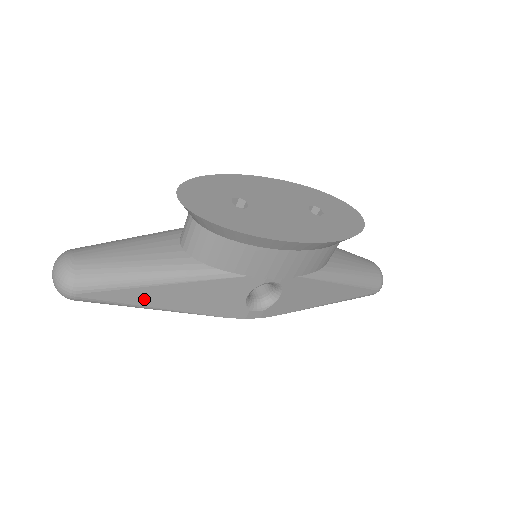
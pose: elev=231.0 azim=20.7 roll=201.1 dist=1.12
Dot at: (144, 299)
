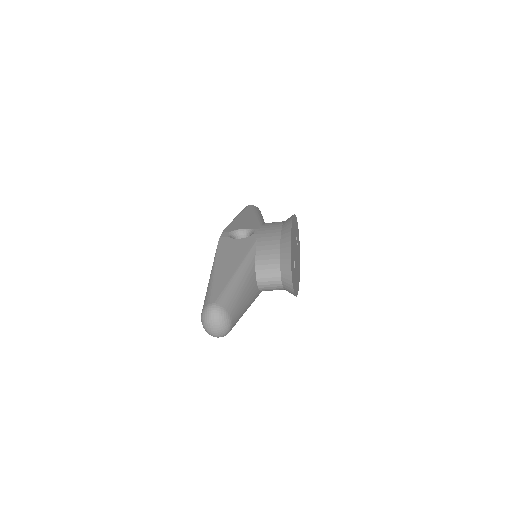
Dot at: occluded
